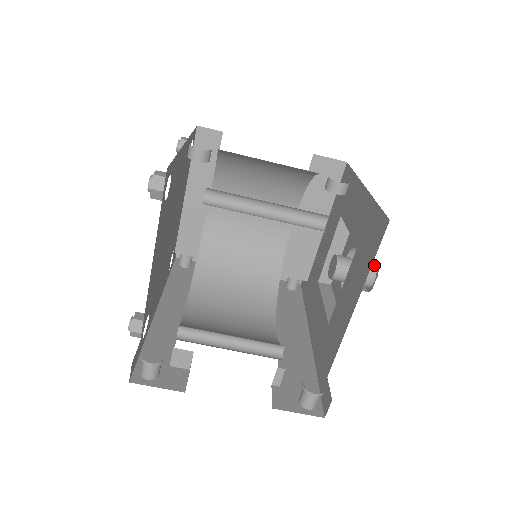
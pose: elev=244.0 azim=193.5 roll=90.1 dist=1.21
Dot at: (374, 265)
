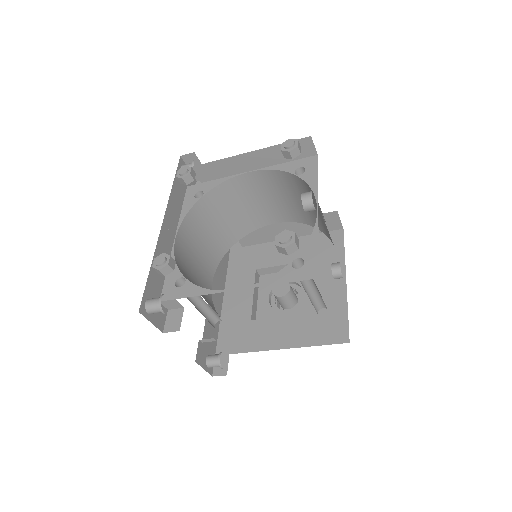
Dot at: occluded
